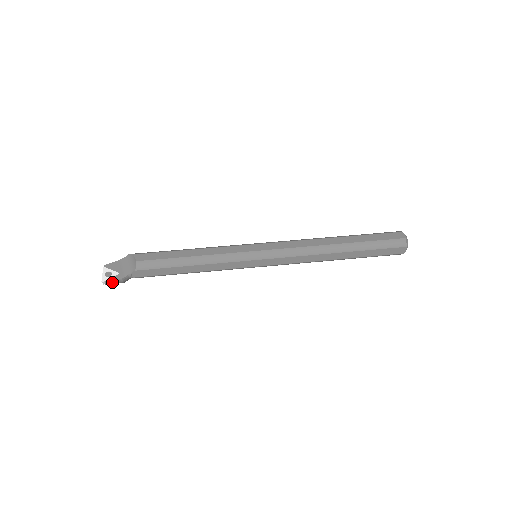
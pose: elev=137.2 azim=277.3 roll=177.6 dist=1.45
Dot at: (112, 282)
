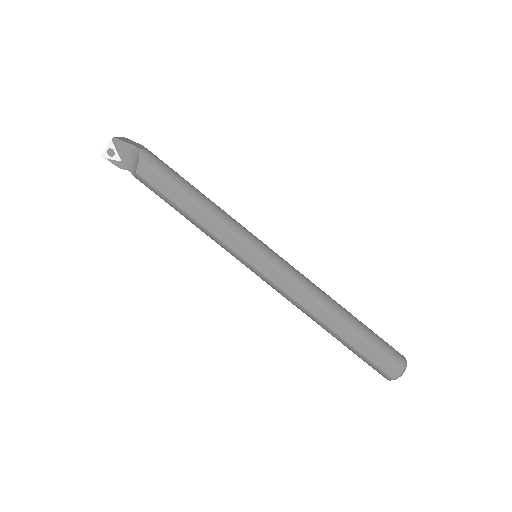
Dot at: (113, 161)
